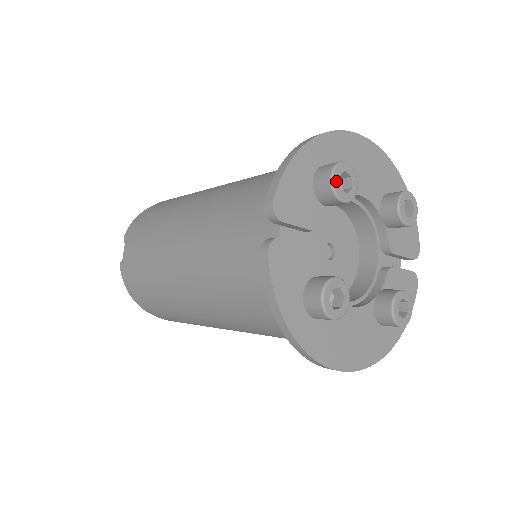
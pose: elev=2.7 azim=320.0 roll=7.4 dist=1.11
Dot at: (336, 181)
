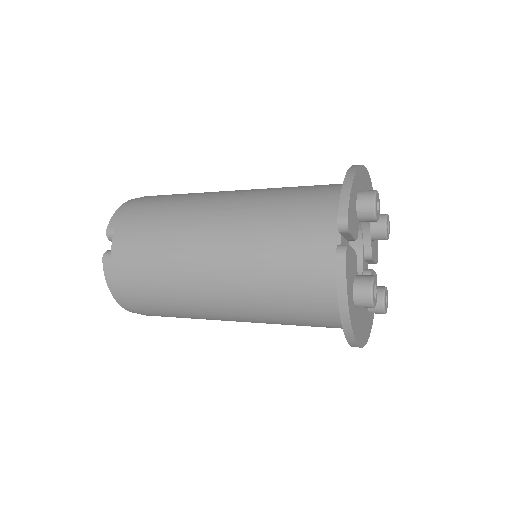
Dot at: (376, 205)
